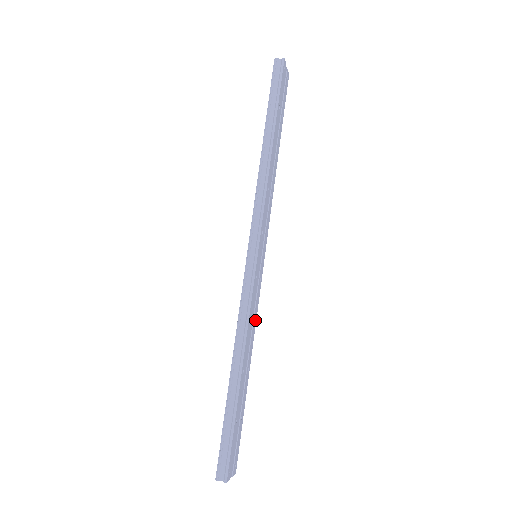
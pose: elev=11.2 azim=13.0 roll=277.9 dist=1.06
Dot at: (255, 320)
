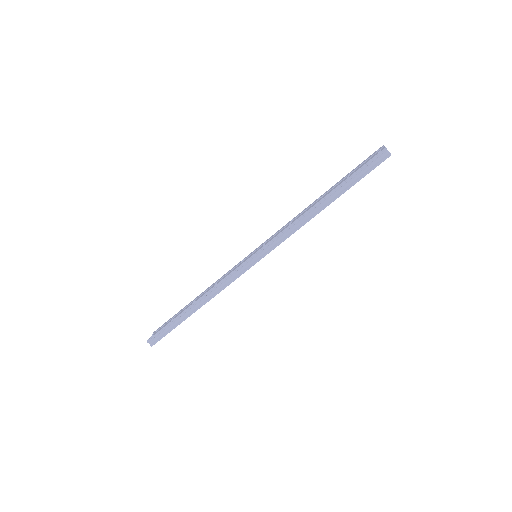
Dot at: occluded
